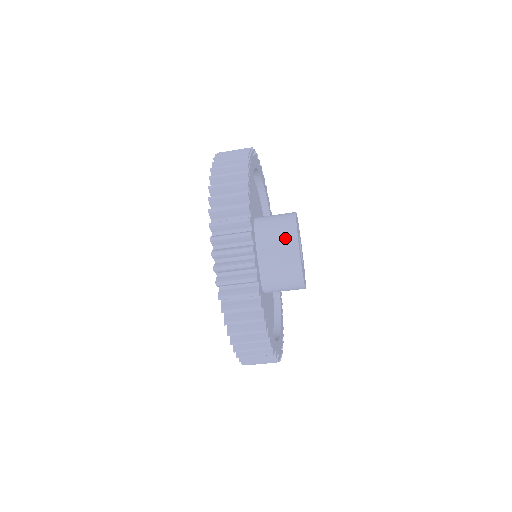
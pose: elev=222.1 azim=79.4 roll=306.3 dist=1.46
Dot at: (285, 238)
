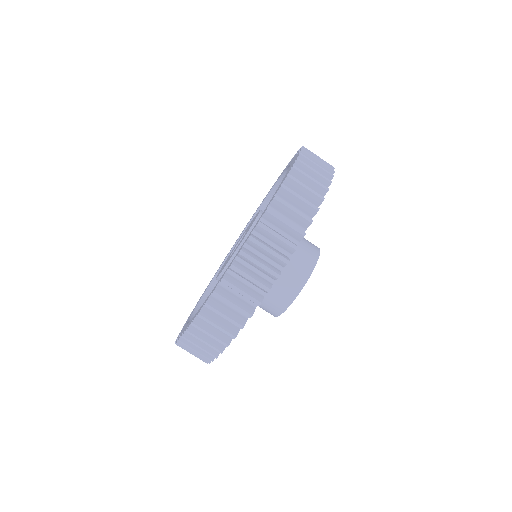
Dot at: (308, 251)
